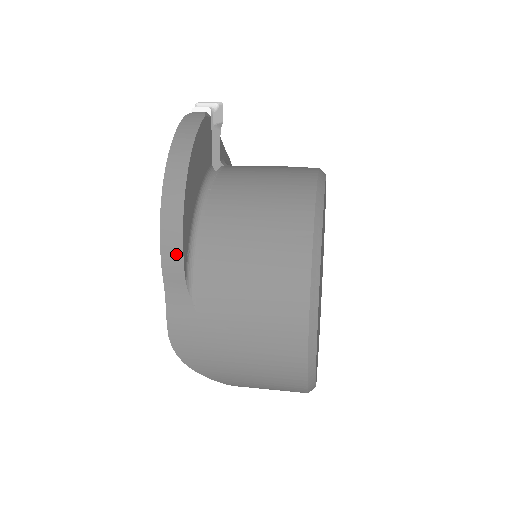
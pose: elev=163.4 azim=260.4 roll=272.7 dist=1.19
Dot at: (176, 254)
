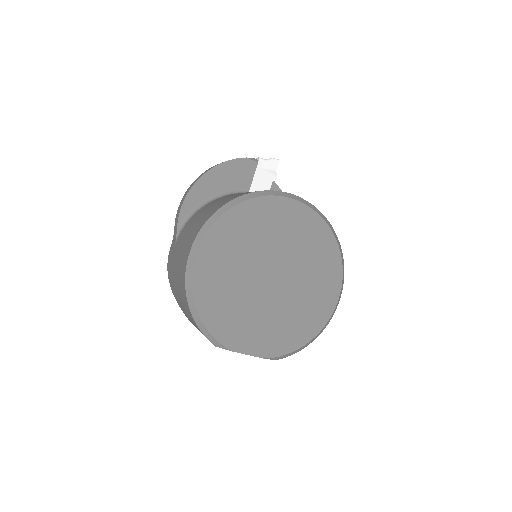
Dot at: (179, 212)
